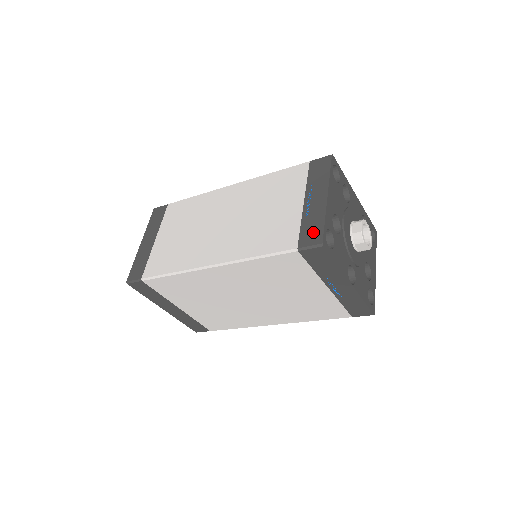
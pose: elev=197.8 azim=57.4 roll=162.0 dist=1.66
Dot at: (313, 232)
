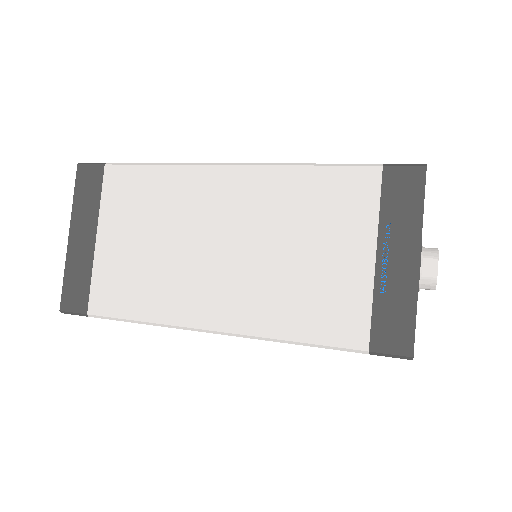
Dot at: (396, 329)
